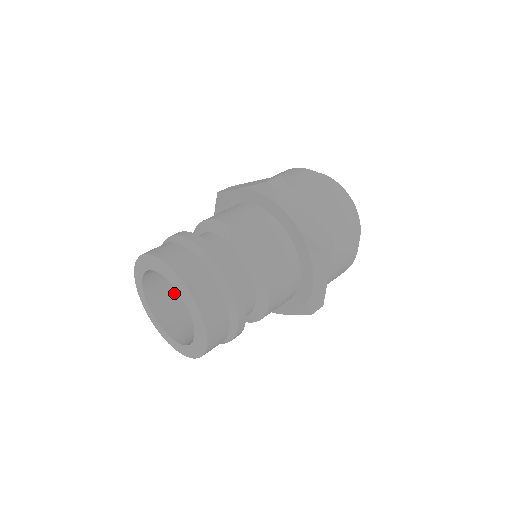
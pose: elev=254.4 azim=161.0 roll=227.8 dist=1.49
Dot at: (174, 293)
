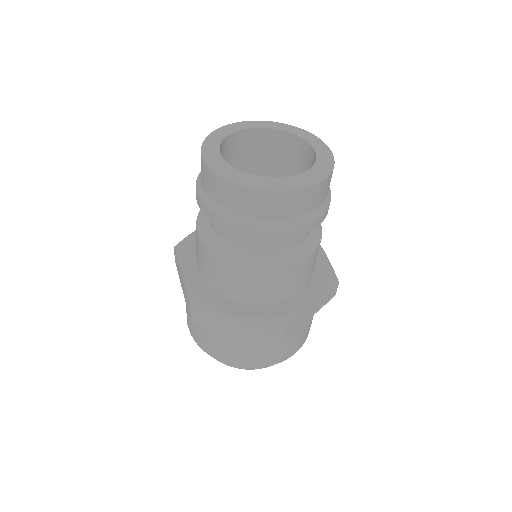
Dot at: occluded
